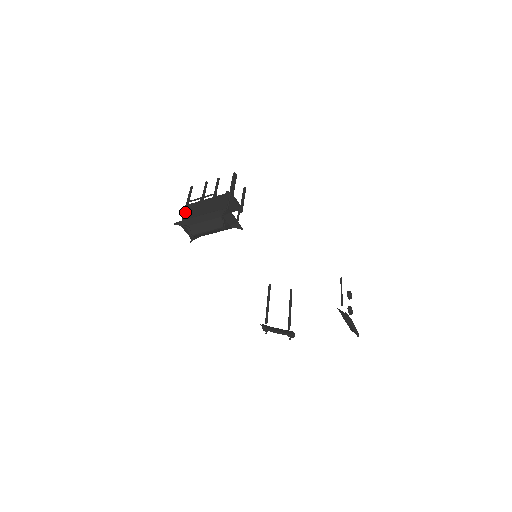
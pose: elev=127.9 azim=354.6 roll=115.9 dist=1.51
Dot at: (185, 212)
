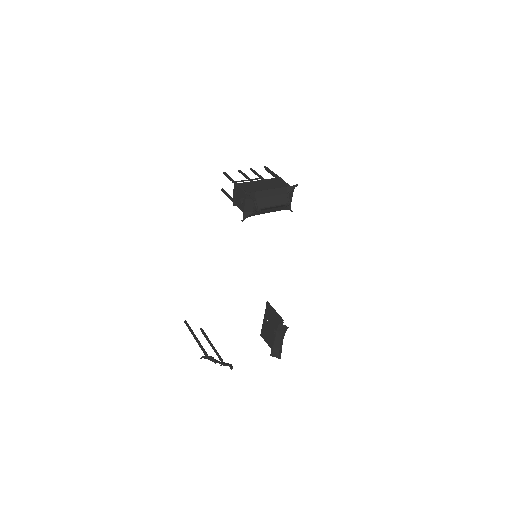
Dot at: (243, 188)
